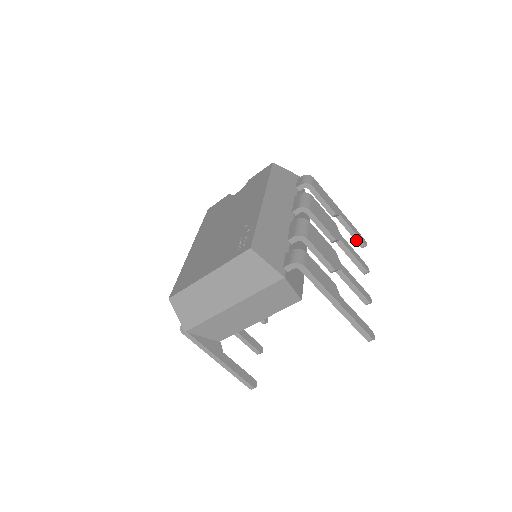
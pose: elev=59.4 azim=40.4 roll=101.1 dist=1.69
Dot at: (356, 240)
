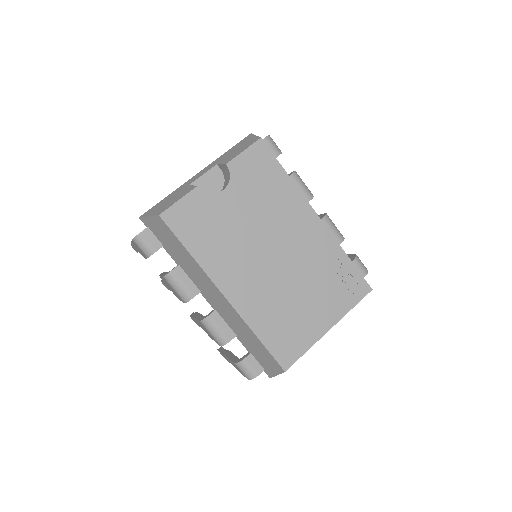
Dot at: occluded
